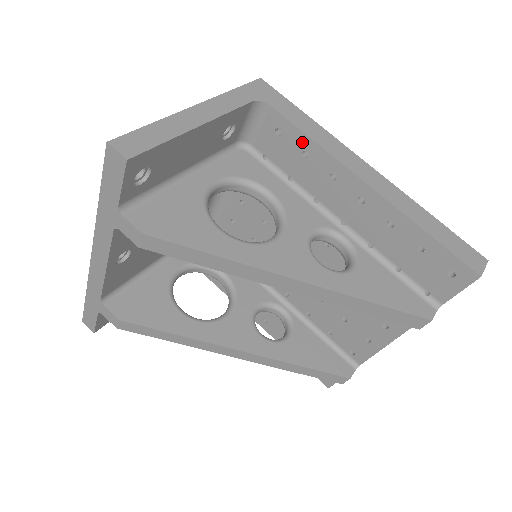
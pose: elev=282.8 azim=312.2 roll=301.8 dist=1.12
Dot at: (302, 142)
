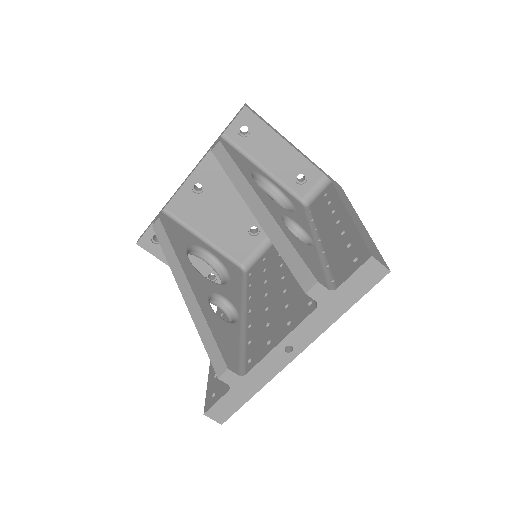
Dot at: (333, 196)
